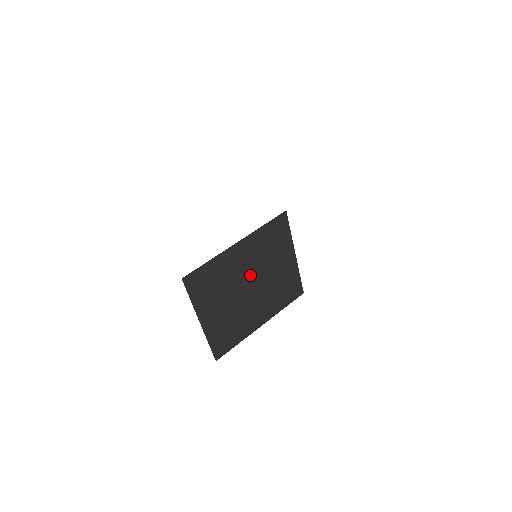
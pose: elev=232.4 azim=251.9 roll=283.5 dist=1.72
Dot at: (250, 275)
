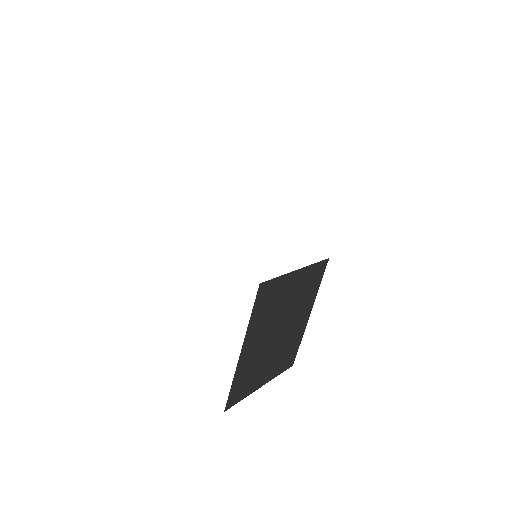
Dot at: (272, 332)
